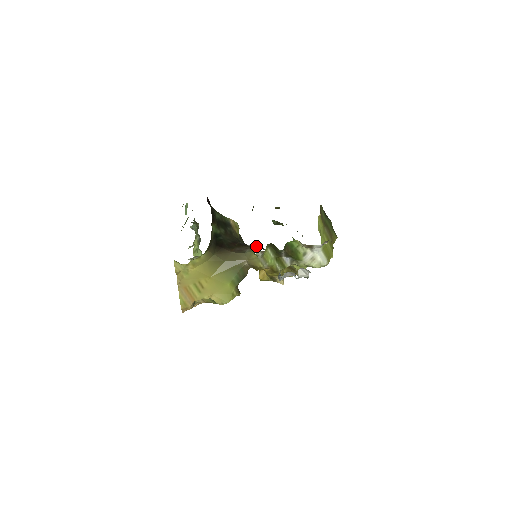
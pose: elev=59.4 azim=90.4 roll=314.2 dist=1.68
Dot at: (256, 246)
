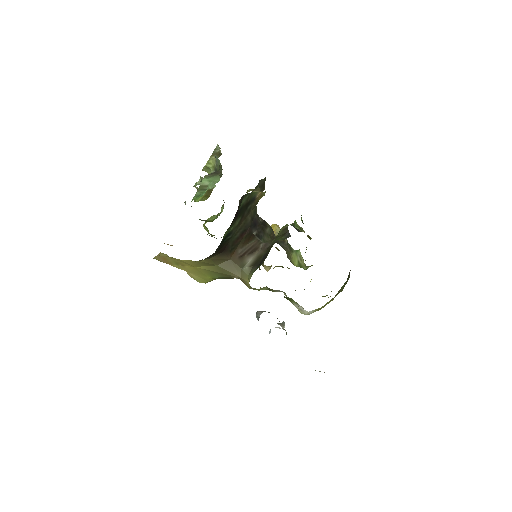
Dot at: (267, 227)
